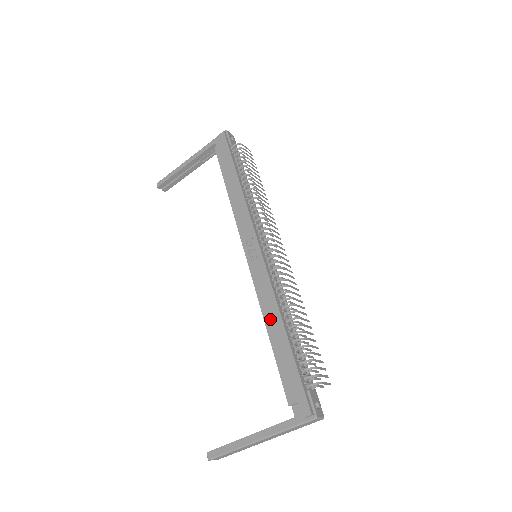
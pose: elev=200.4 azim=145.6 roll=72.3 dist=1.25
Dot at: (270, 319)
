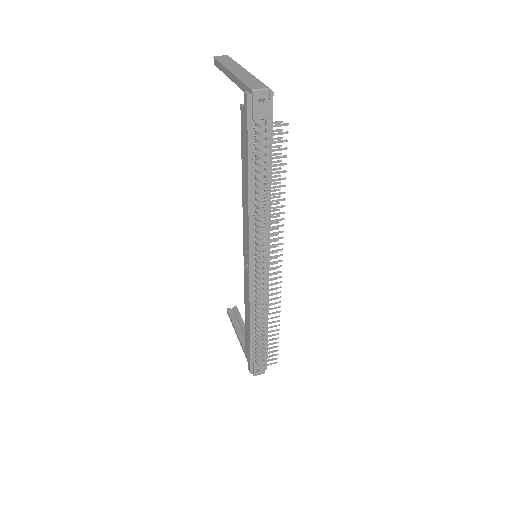
Dot at: (246, 313)
